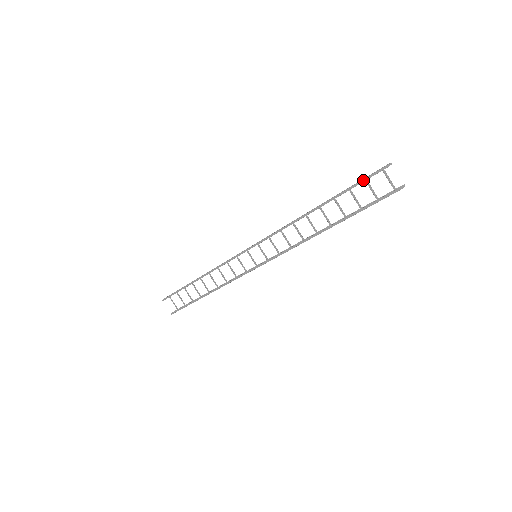
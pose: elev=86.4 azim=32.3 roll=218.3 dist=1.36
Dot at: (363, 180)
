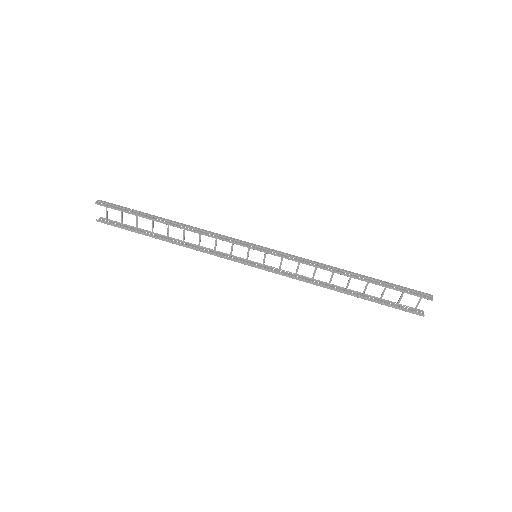
Dot at: (406, 292)
